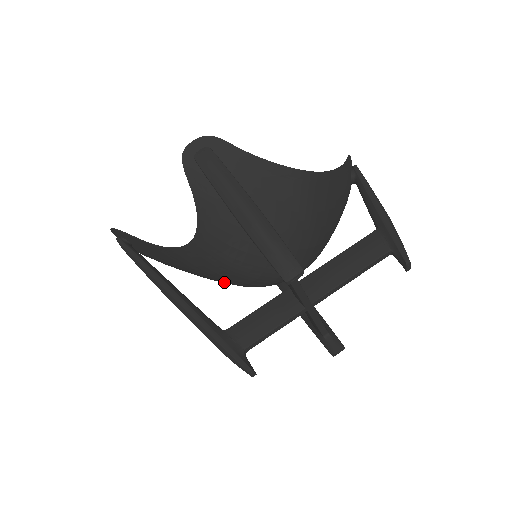
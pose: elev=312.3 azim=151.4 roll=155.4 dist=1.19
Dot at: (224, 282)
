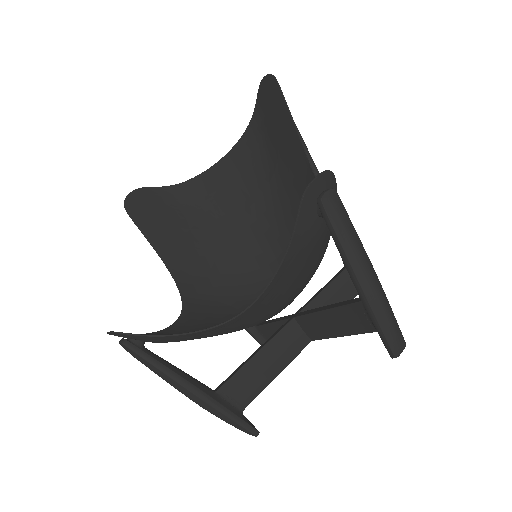
Dot at: (240, 273)
